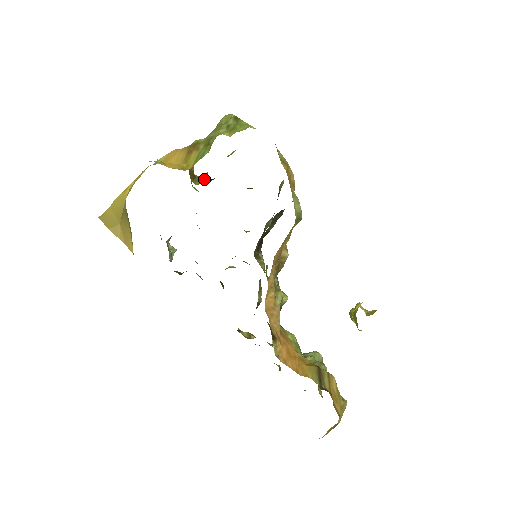
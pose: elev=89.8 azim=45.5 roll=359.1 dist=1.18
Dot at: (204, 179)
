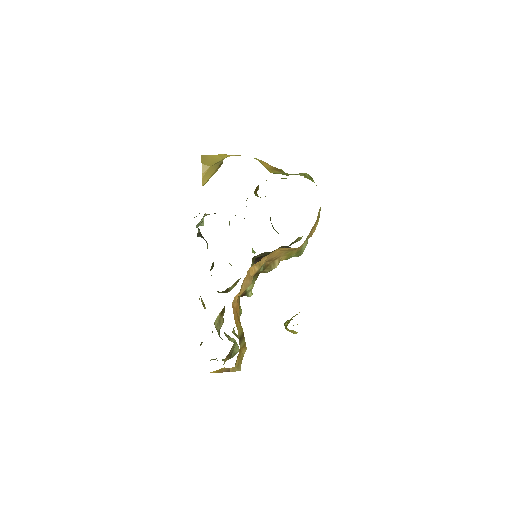
Dot at: occluded
